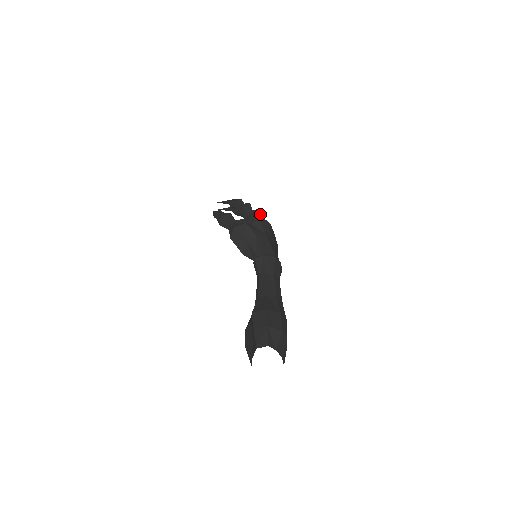
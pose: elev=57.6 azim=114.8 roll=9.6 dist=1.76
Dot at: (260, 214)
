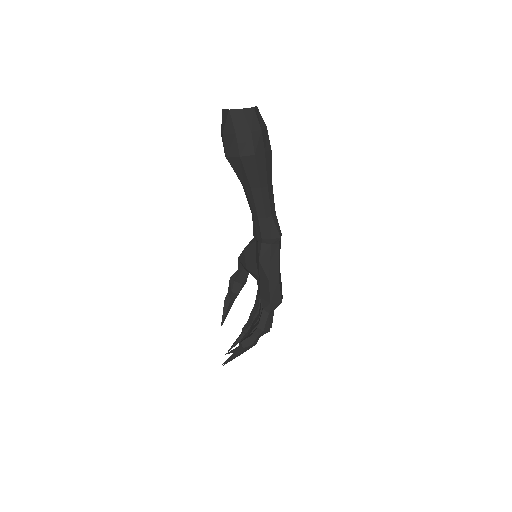
Dot at: occluded
